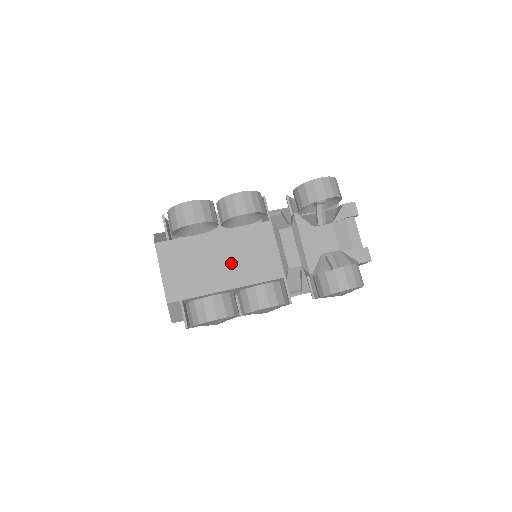
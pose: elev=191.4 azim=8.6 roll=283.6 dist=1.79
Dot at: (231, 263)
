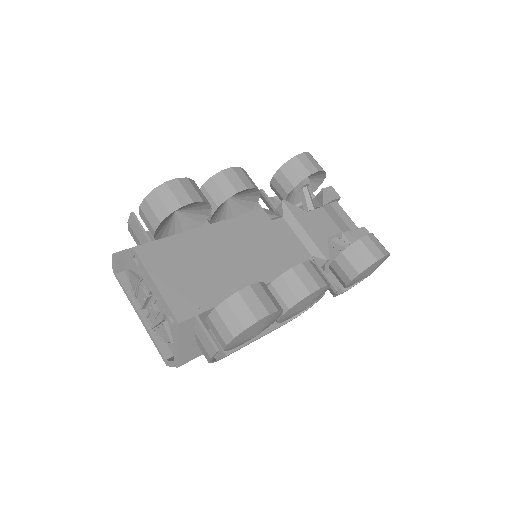
Dot at: (240, 259)
